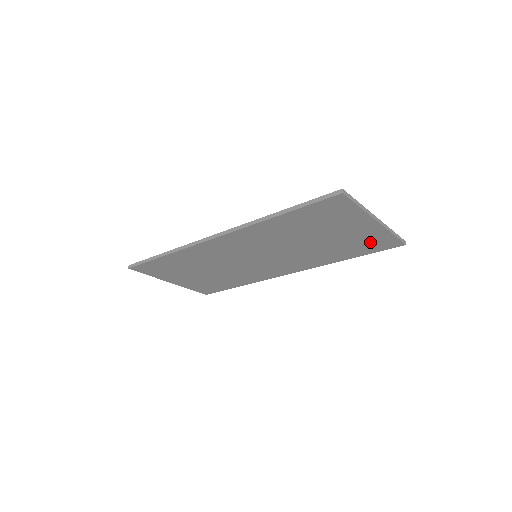
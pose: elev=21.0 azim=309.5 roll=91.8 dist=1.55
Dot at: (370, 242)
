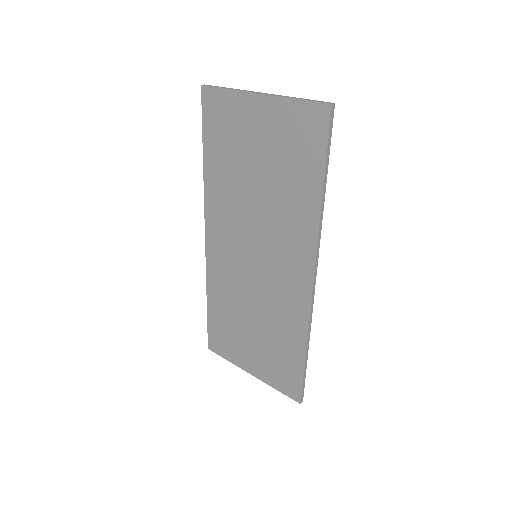
Dot at: (297, 135)
